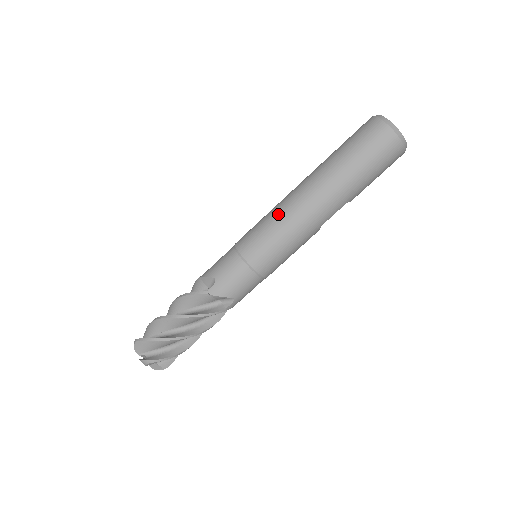
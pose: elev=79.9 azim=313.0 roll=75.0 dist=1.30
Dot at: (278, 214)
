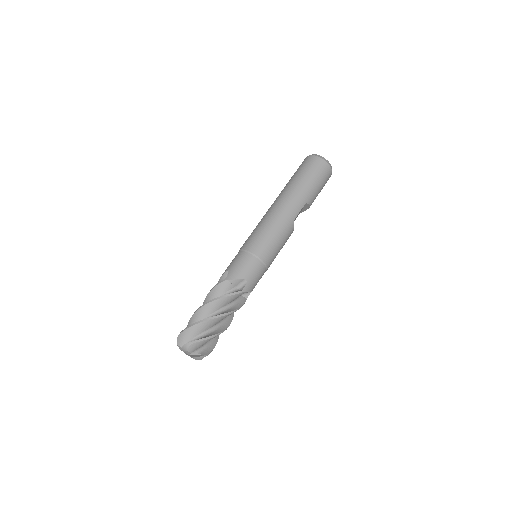
Dot at: (262, 220)
